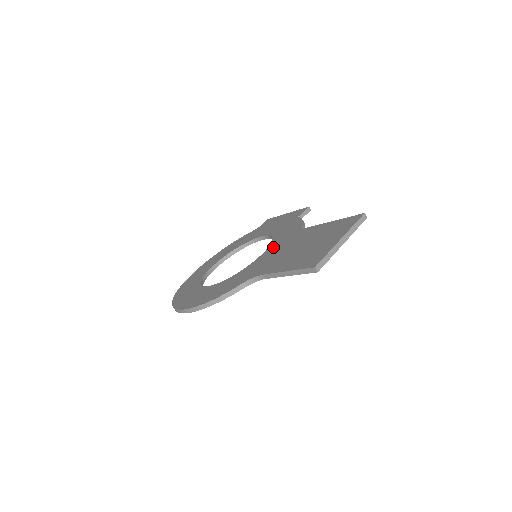
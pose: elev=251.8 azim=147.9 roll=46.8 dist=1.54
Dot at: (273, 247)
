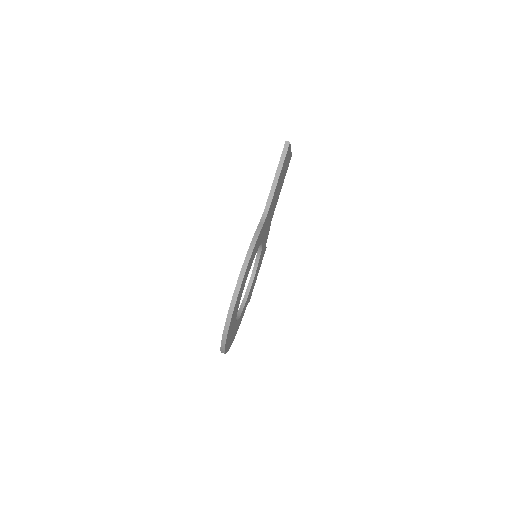
Dot at: occluded
